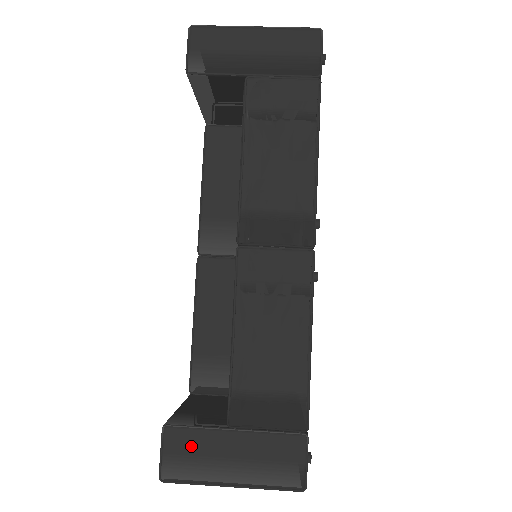
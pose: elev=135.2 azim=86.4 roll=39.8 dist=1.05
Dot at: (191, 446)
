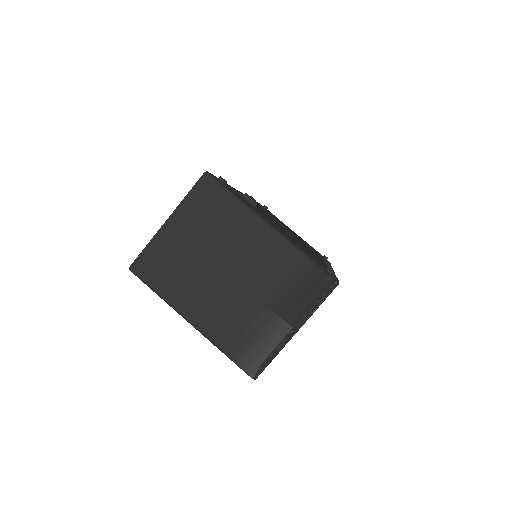
Dot at: occluded
